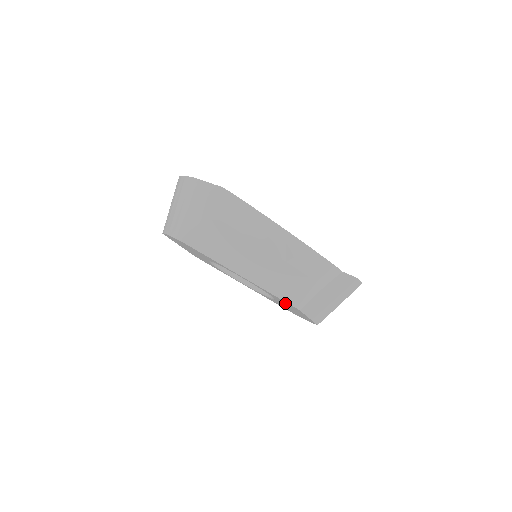
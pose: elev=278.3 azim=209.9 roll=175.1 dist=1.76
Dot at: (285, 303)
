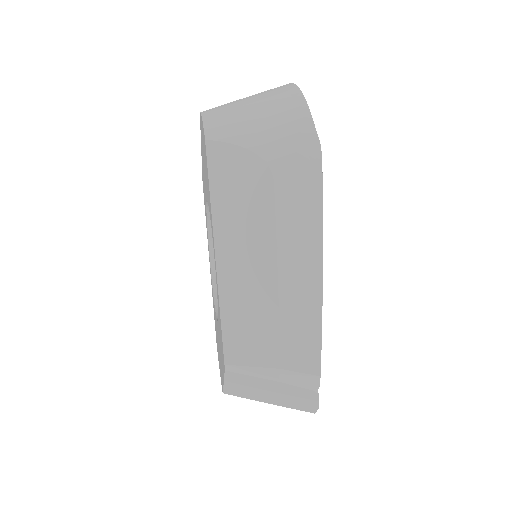
Dot at: occluded
